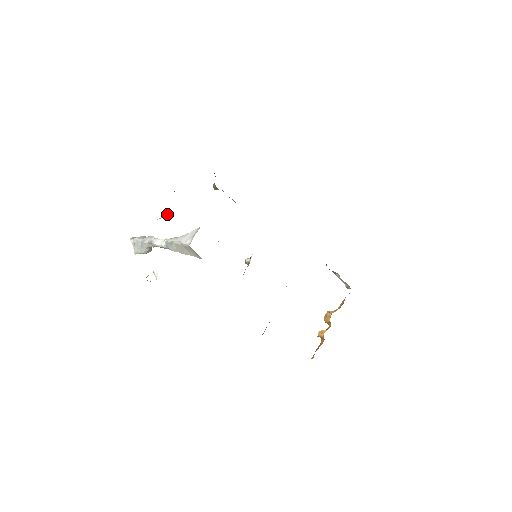
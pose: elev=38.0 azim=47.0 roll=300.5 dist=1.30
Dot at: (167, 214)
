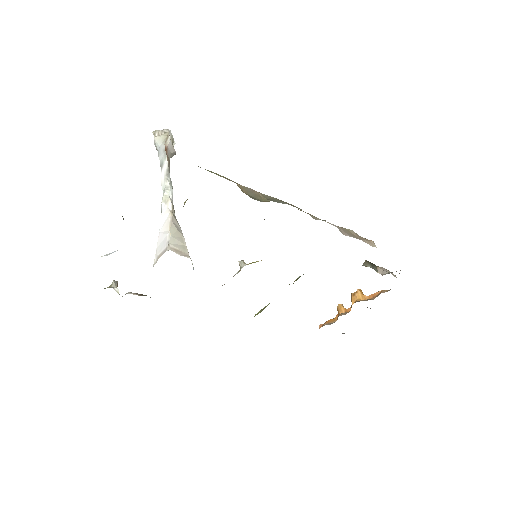
Dot at: (114, 251)
